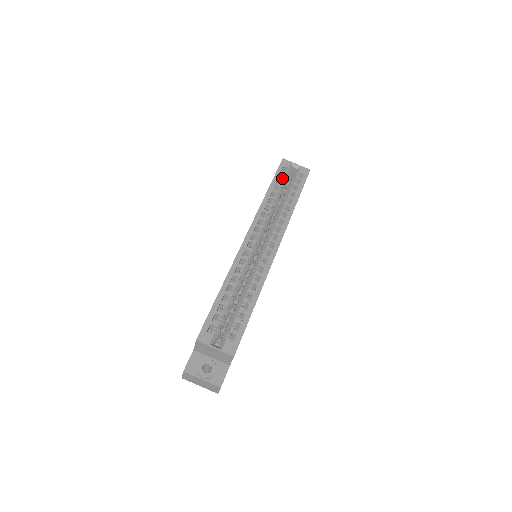
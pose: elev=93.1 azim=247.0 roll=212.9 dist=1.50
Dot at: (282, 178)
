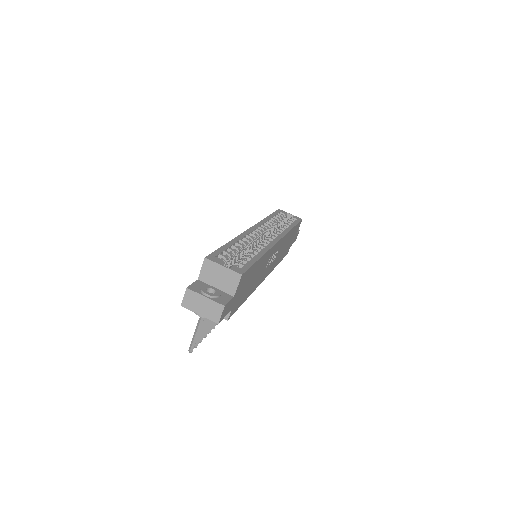
Dot at: occluded
